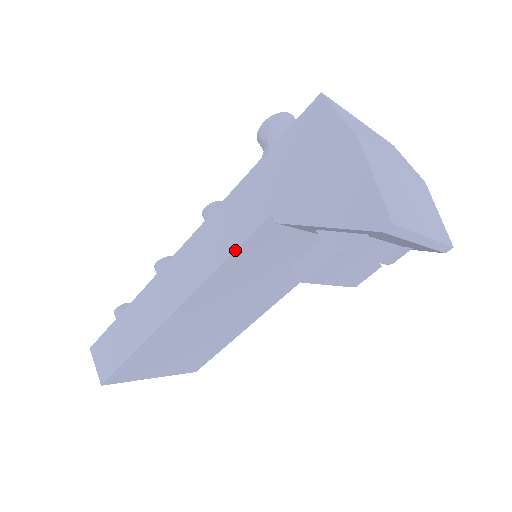
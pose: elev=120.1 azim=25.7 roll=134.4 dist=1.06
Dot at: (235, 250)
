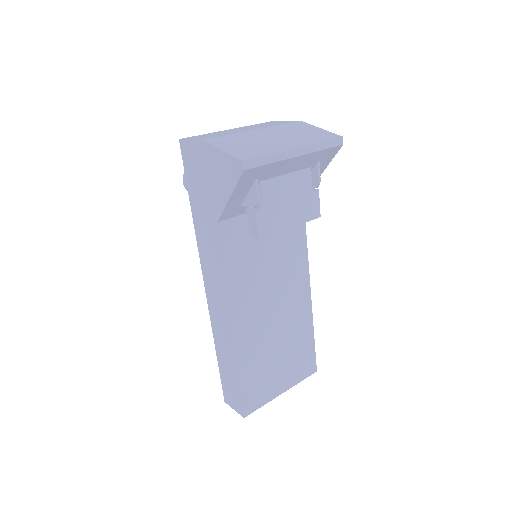
Dot at: (218, 259)
